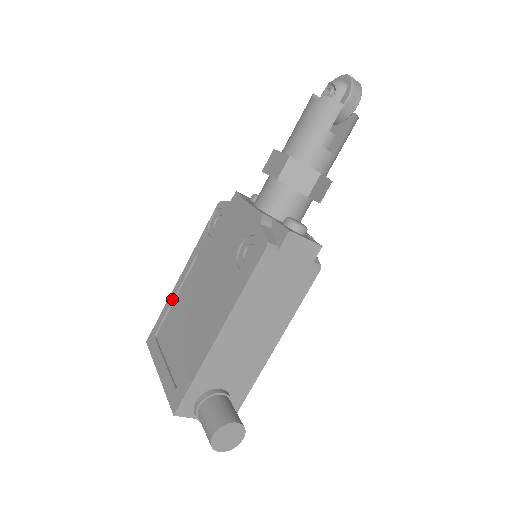
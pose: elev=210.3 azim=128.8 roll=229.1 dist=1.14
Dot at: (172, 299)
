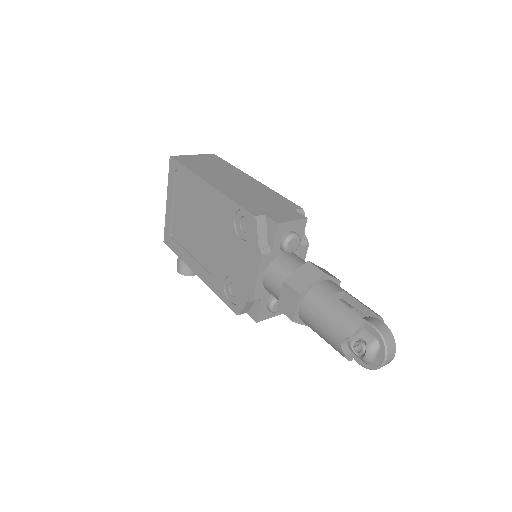
Dot at: (194, 182)
